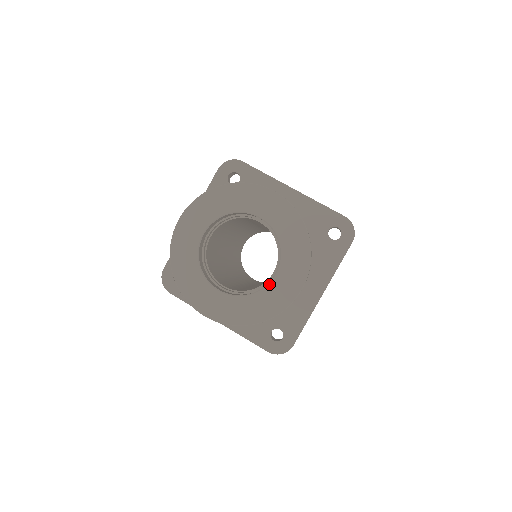
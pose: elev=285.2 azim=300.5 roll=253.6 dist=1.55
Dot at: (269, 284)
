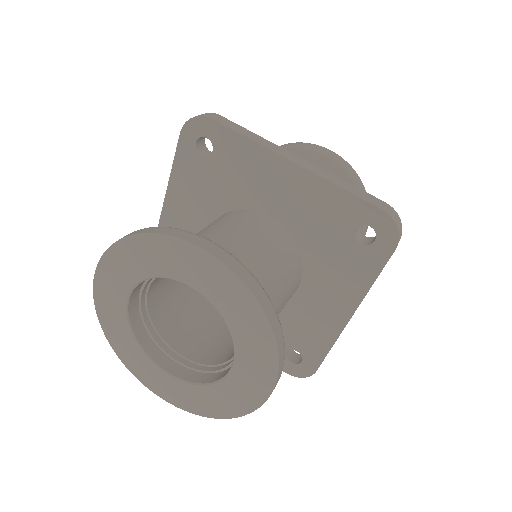
Dot at: (225, 378)
